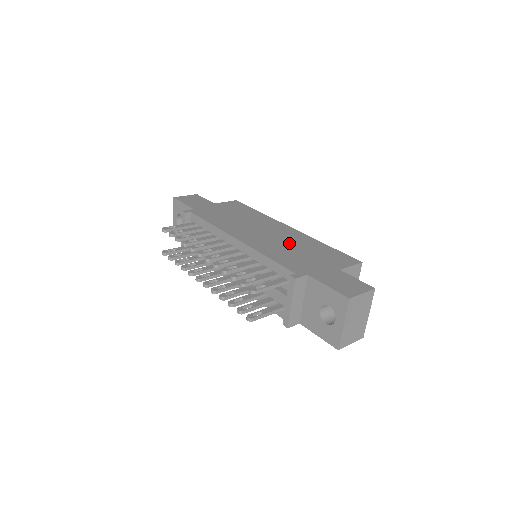
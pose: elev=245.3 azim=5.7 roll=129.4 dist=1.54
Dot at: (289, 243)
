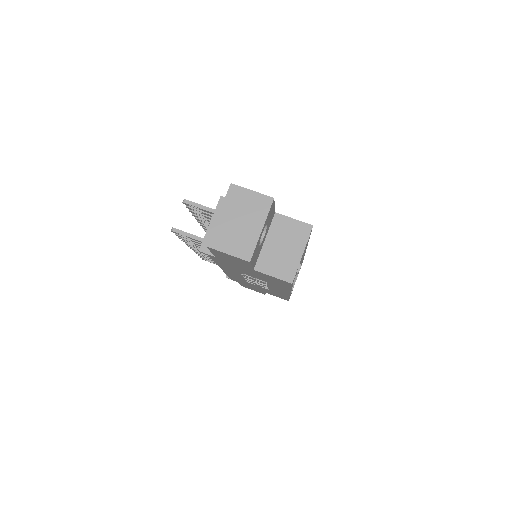
Dot at: occluded
